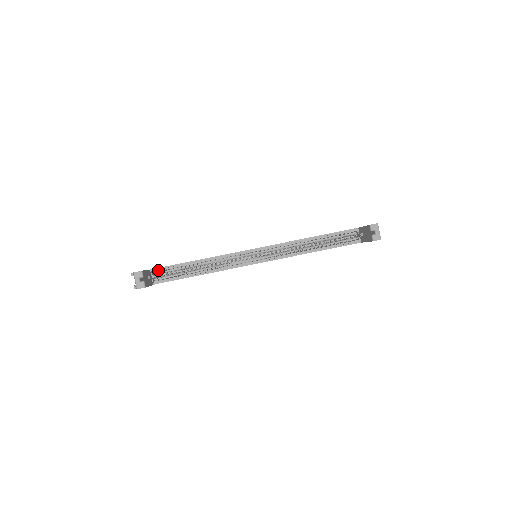
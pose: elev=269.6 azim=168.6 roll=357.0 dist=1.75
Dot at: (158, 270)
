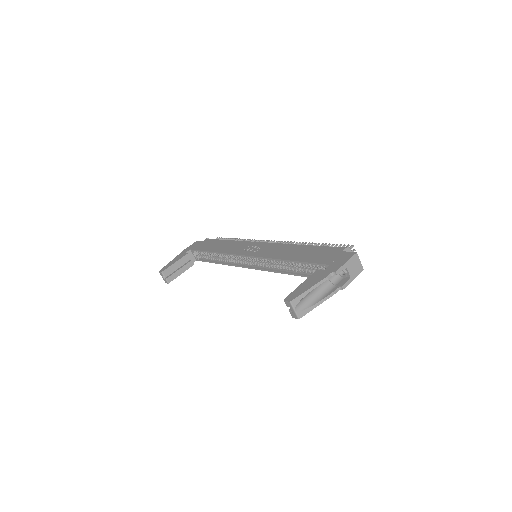
Dot at: (197, 251)
